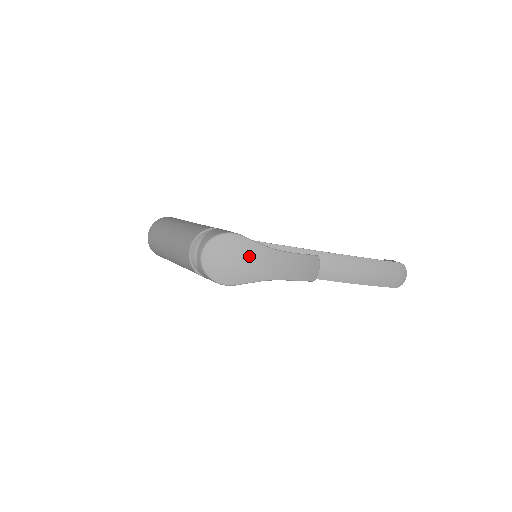
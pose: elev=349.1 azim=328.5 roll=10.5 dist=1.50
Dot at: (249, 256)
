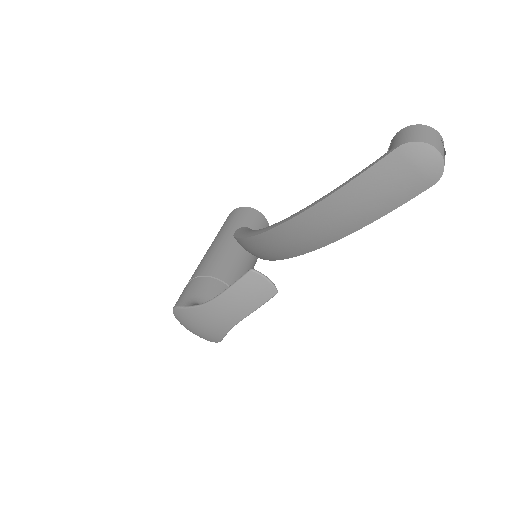
Dot at: (197, 321)
